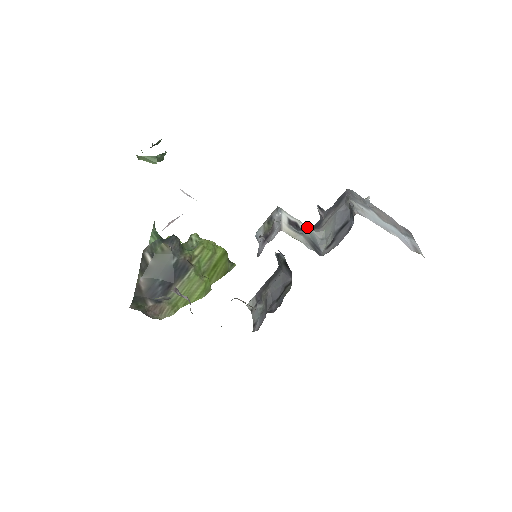
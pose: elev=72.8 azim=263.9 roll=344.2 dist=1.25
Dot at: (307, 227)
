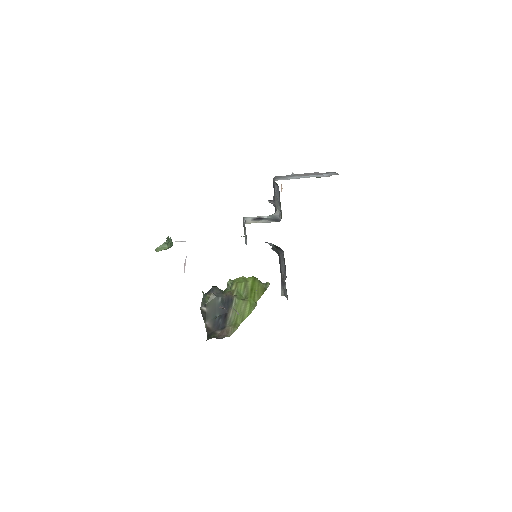
Dot at: (269, 216)
